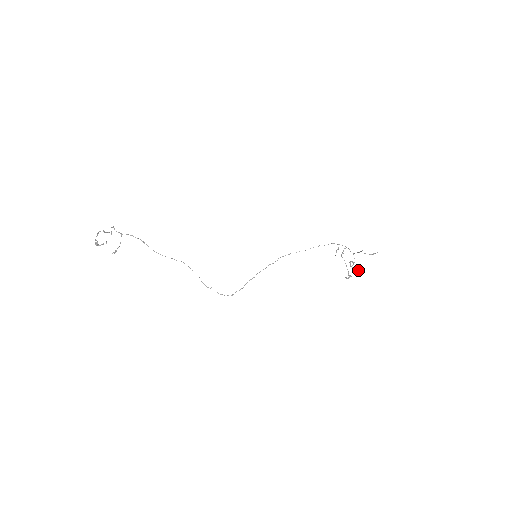
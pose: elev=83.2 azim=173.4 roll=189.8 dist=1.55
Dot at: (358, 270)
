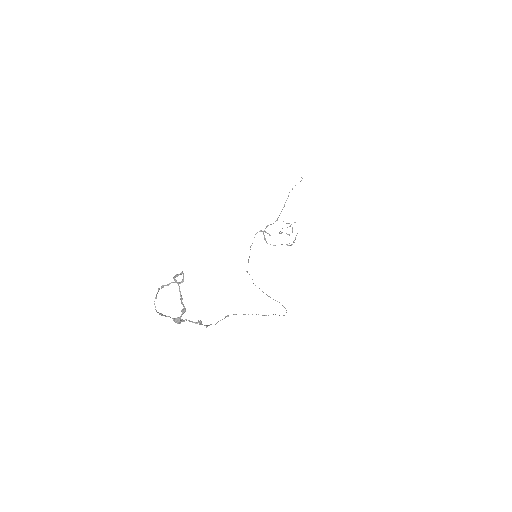
Dot at: (289, 234)
